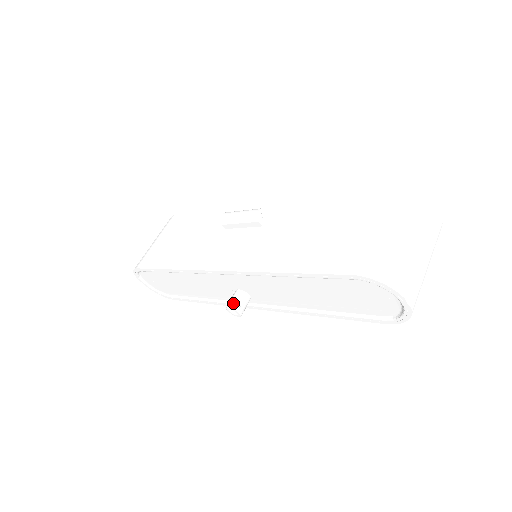
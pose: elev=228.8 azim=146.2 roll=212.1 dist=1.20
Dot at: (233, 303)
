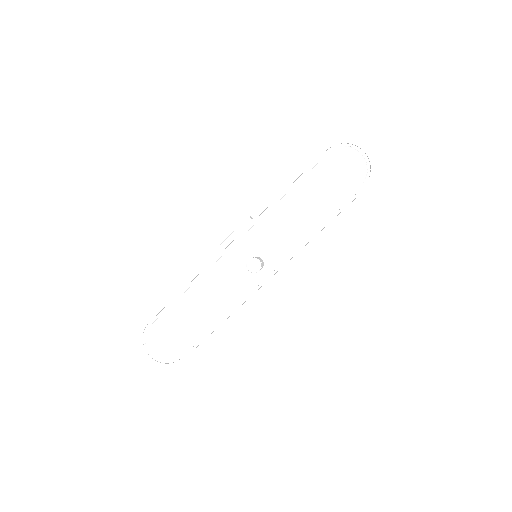
Dot at: (251, 259)
